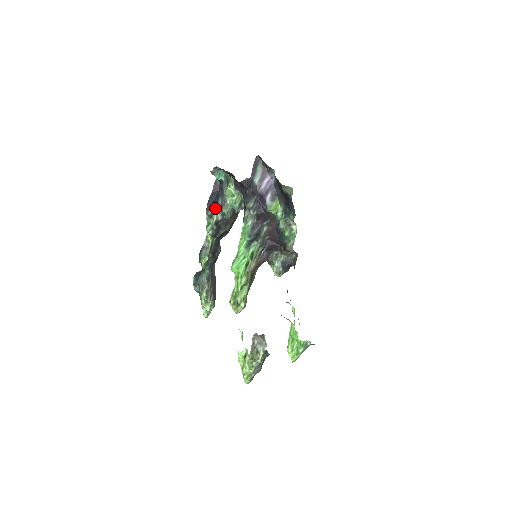
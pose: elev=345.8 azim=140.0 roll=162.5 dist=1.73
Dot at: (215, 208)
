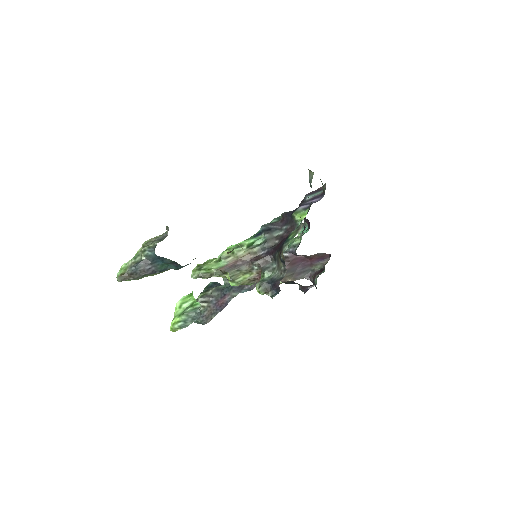
Dot at: occluded
